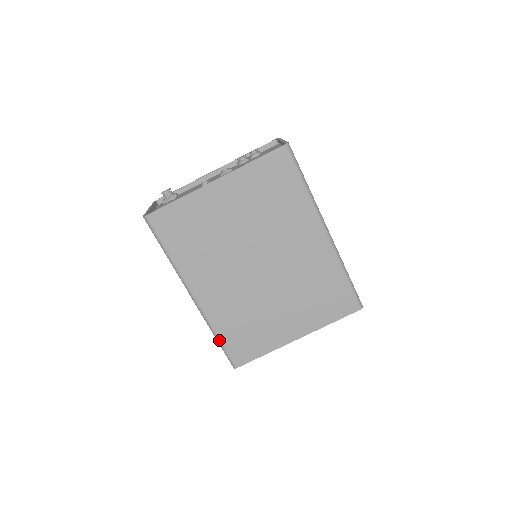
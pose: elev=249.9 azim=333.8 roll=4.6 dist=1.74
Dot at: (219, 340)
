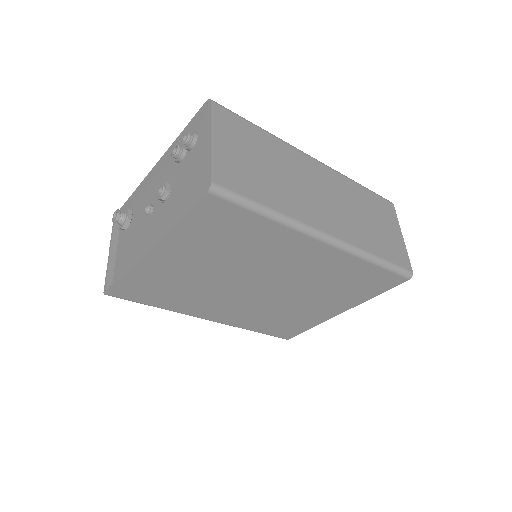
Dot at: occluded
